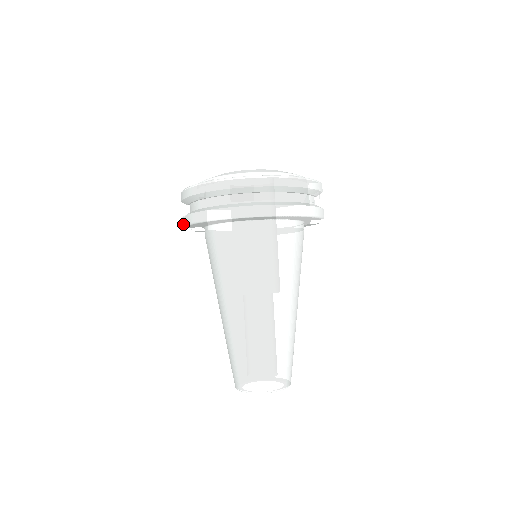
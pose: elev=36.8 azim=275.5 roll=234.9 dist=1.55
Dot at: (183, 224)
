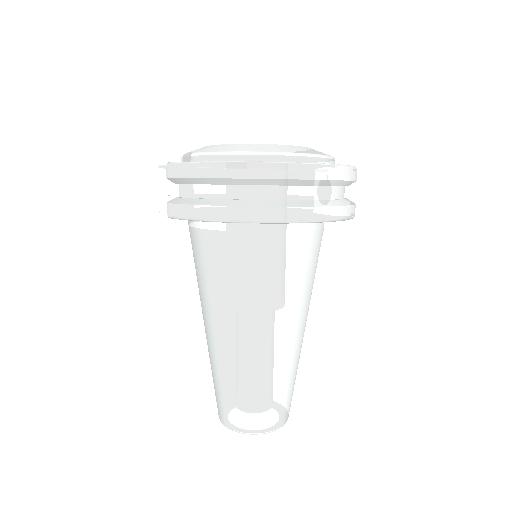
Dot at: (173, 215)
